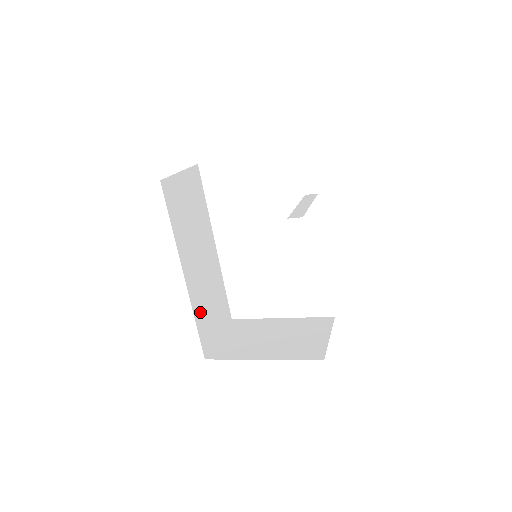
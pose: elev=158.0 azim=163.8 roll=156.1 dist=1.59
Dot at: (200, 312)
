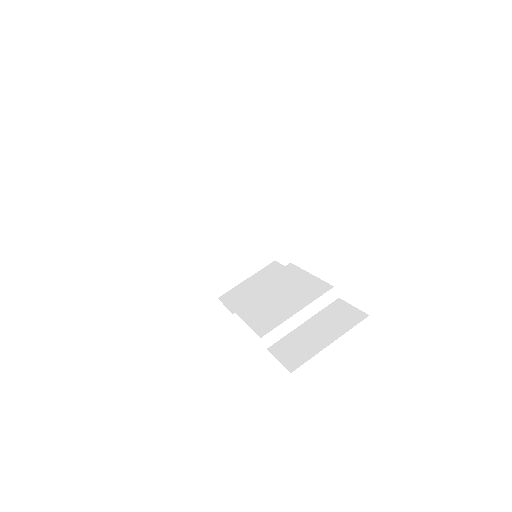
Dot at: occluded
